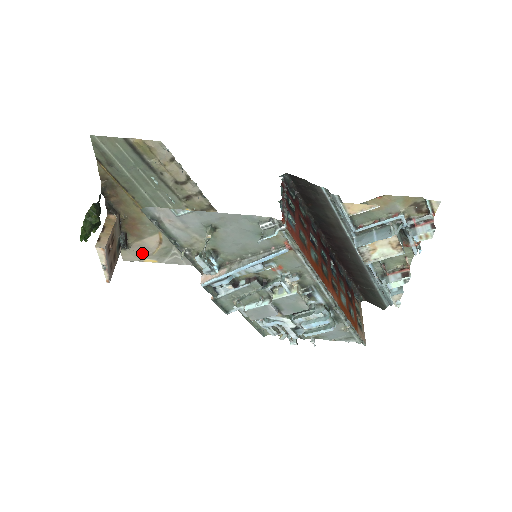
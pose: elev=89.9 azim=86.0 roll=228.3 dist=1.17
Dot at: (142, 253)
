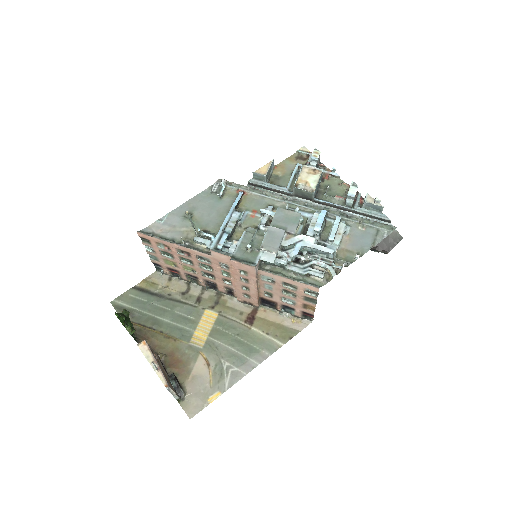
Dot at: (201, 392)
